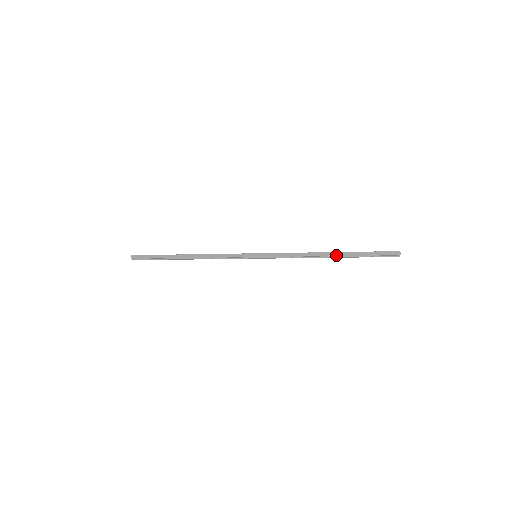
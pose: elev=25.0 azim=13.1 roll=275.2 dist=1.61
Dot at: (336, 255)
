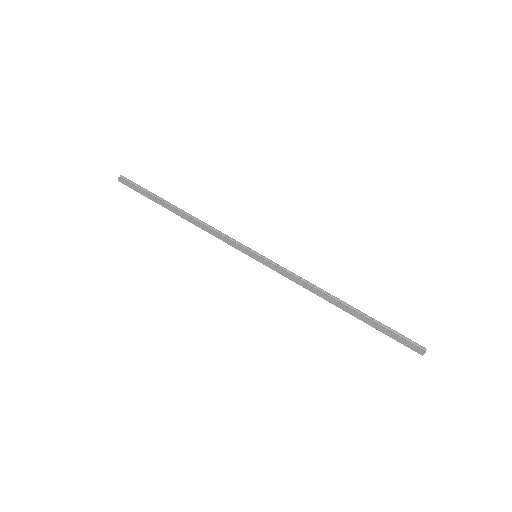
Dot at: (347, 312)
